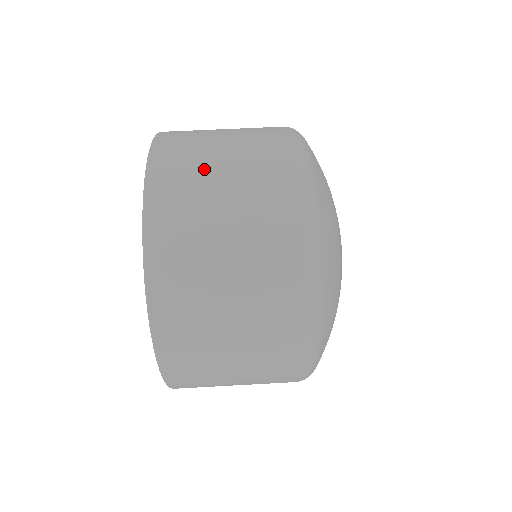
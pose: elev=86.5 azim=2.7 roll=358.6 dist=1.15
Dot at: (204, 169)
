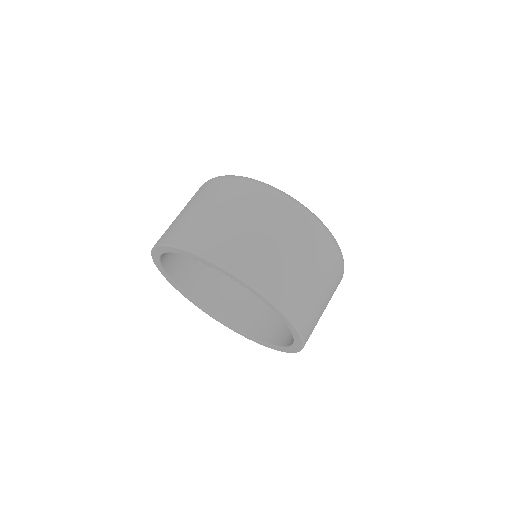
Dot at: (183, 218)
